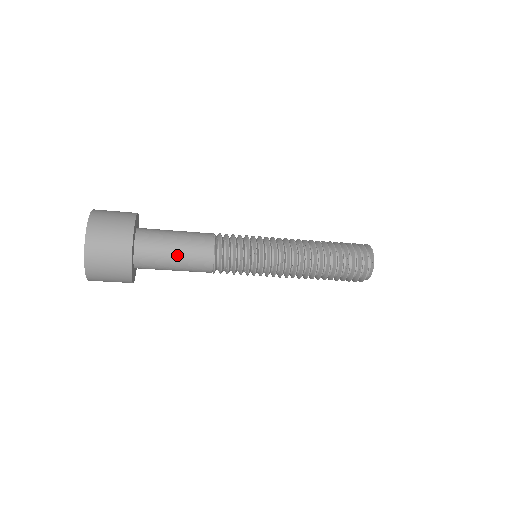
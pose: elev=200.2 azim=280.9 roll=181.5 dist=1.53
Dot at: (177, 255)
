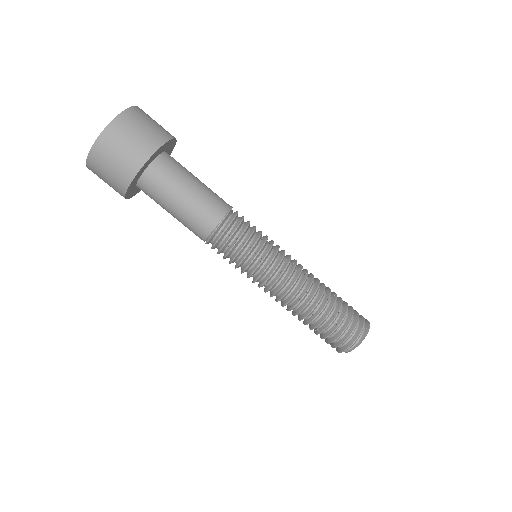
Dot at: (191, 191)
